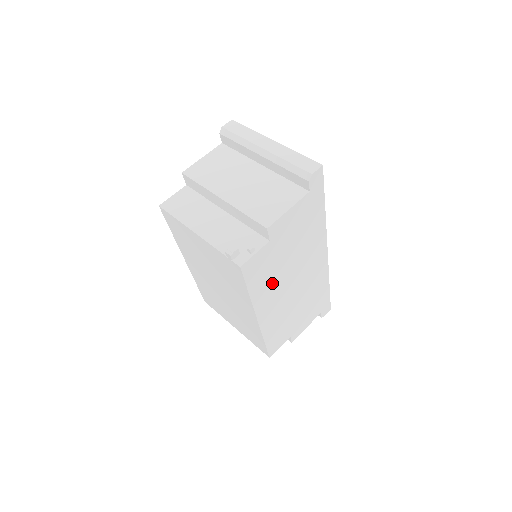
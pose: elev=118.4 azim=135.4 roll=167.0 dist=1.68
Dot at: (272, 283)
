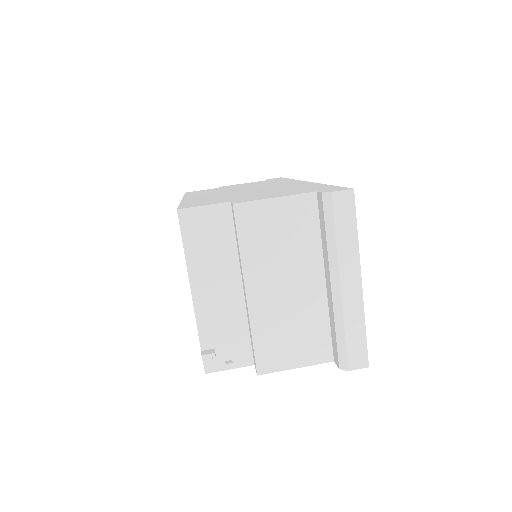
Dot at: occluded
